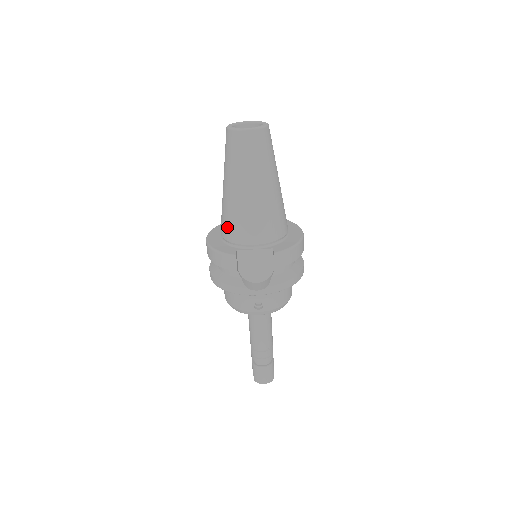
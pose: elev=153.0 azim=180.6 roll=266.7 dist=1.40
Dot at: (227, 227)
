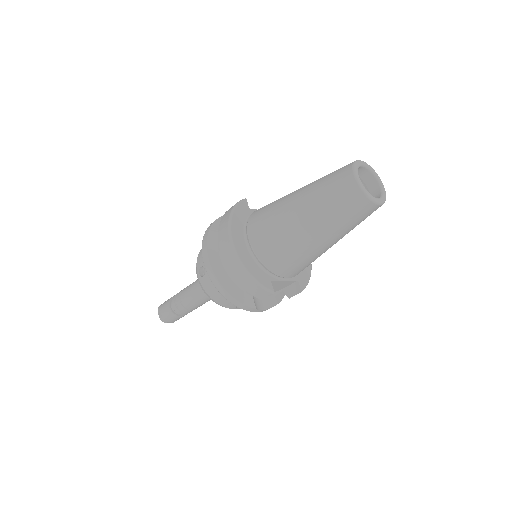
Dot at: (274, 256)
